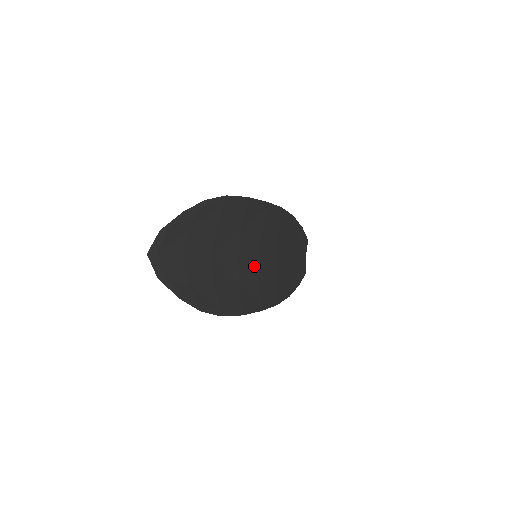
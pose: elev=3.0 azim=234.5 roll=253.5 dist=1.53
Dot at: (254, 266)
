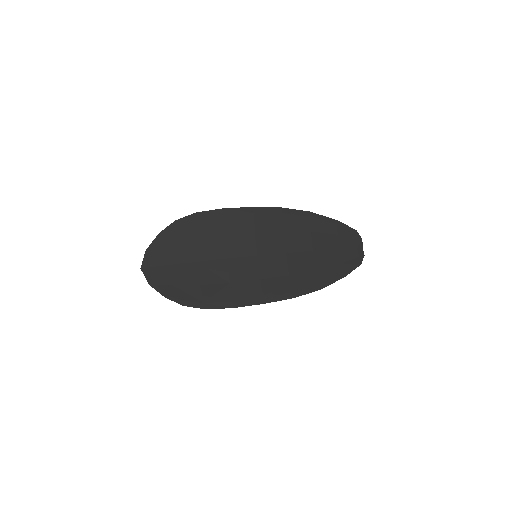
Dot at: (250, 265)
